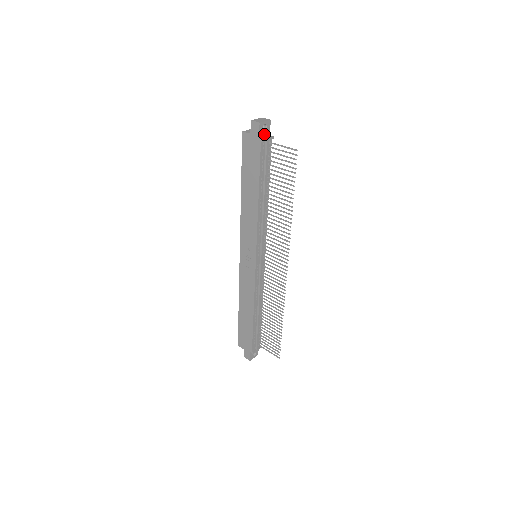
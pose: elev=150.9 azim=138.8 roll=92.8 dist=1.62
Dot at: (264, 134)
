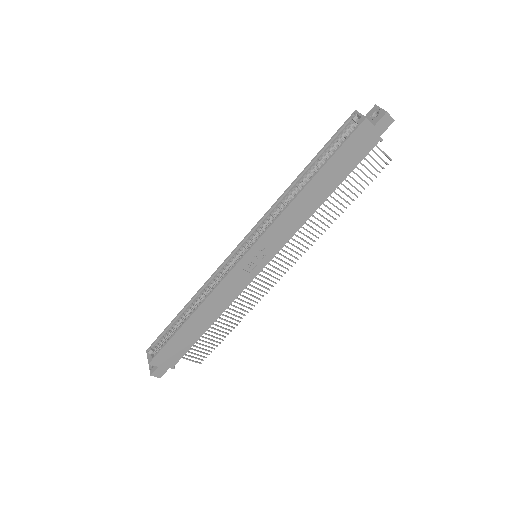
Dot at: occluded
